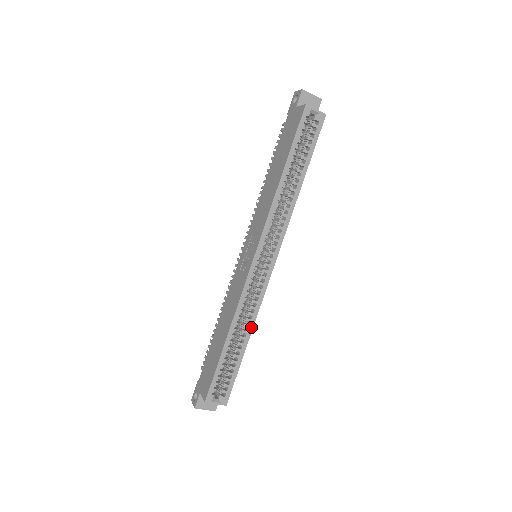
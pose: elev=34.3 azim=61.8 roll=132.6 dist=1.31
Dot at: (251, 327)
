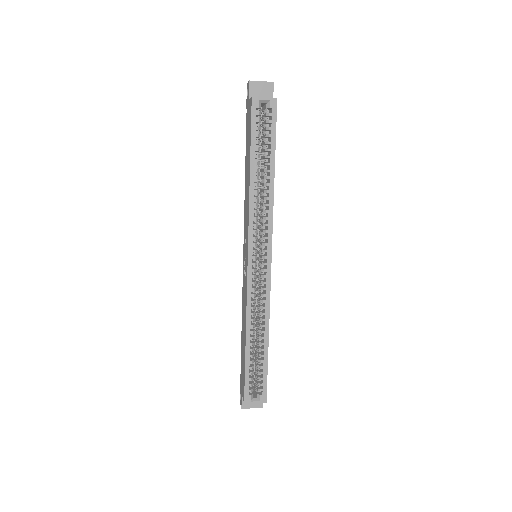
Dot at: (267, 326)
